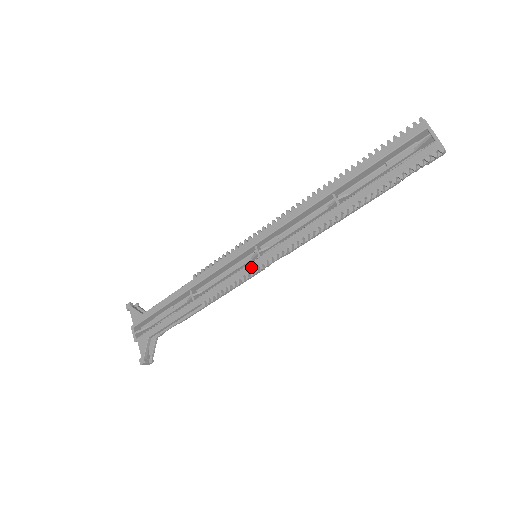
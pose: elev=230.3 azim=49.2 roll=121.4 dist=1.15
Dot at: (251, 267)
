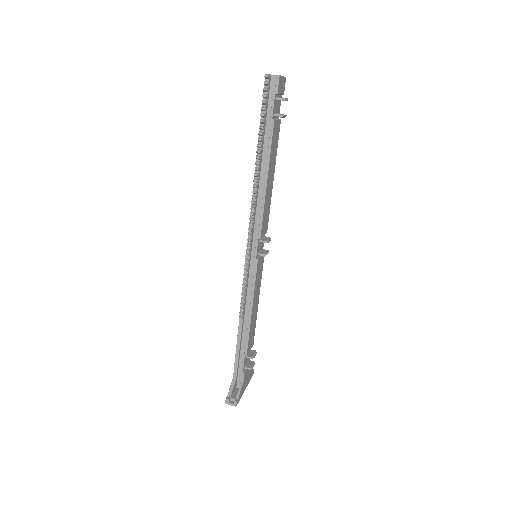
Dot at: (246, 262)
